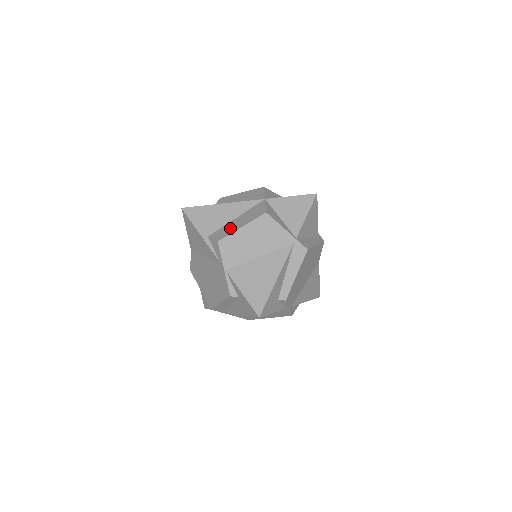
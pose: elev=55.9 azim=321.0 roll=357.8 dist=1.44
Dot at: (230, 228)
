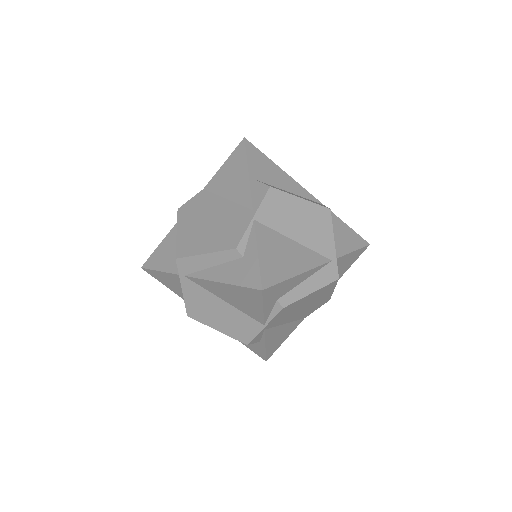
Dot at: (285, 191)
